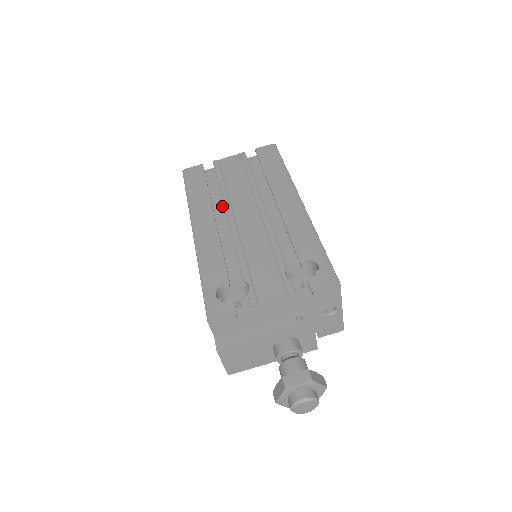
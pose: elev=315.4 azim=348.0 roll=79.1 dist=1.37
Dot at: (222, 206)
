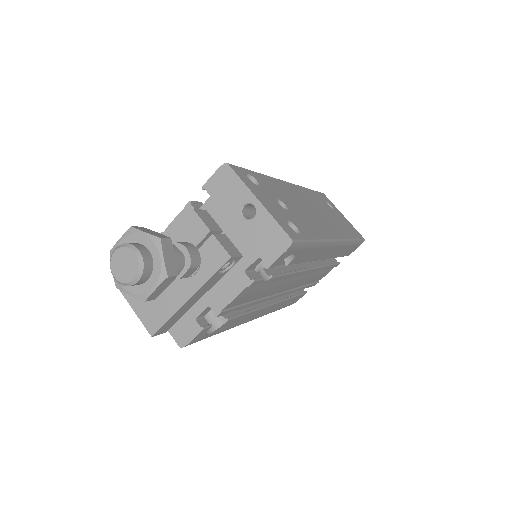
Dot at: occluded
